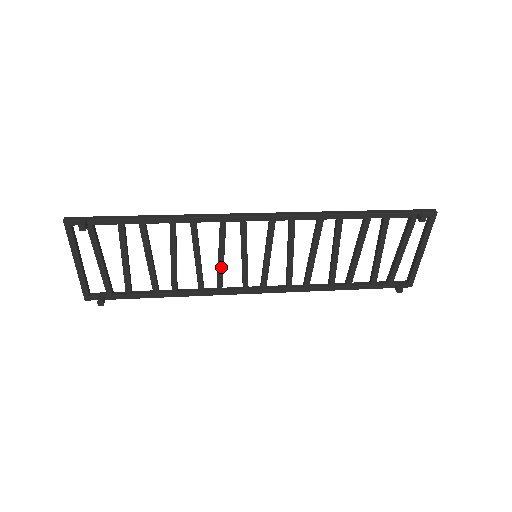
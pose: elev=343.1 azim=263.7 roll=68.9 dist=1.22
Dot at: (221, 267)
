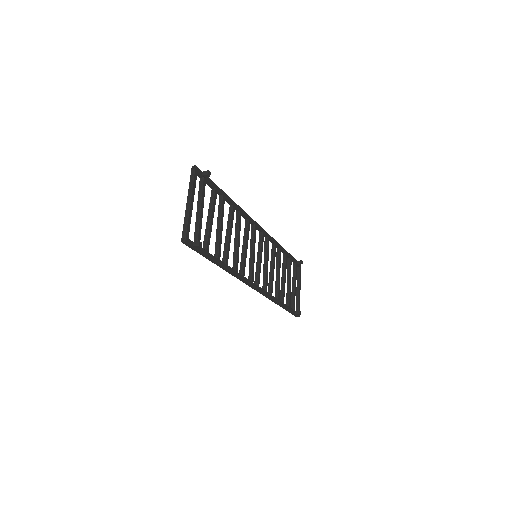
Dot at: (246, 254)
